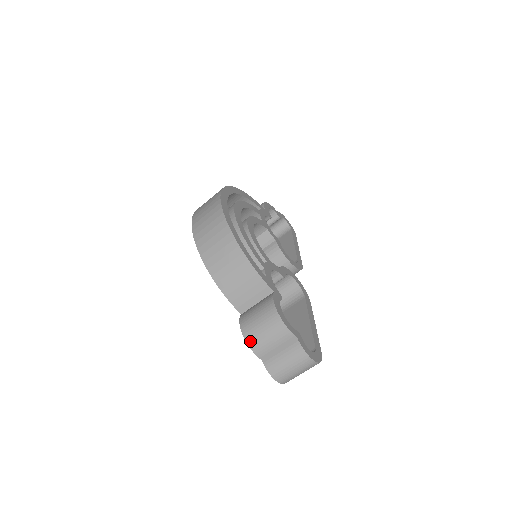
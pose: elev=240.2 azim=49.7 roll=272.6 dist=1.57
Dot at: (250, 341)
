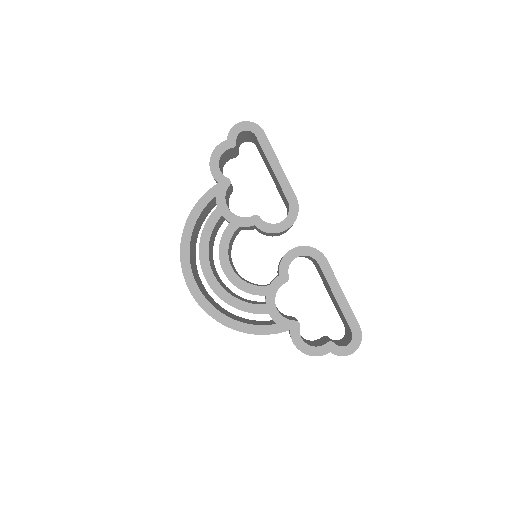
Dot at: occluded
